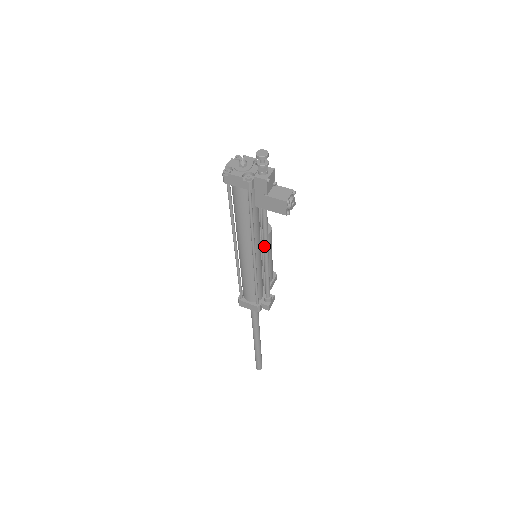
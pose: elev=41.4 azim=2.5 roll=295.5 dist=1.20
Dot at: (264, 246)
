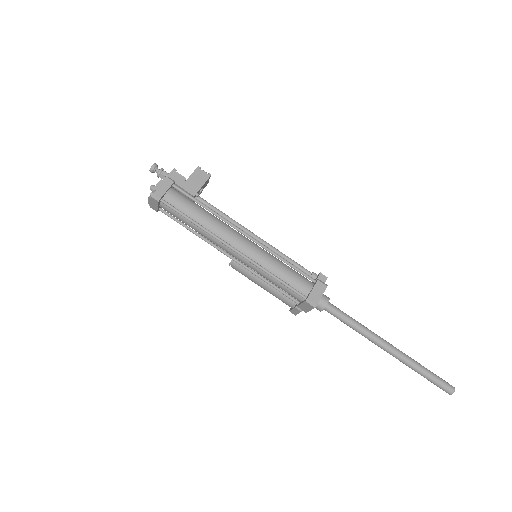
Dot at: (241, 227)
